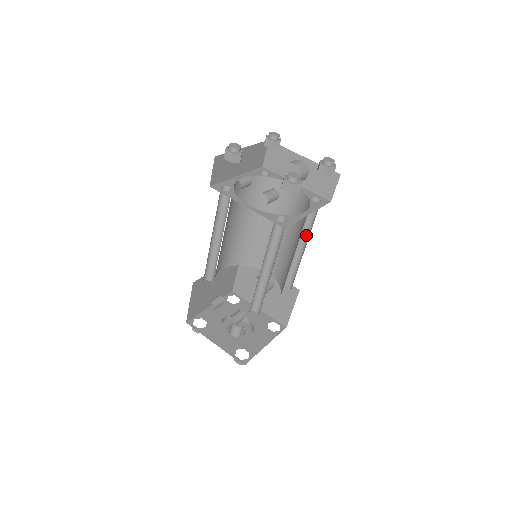
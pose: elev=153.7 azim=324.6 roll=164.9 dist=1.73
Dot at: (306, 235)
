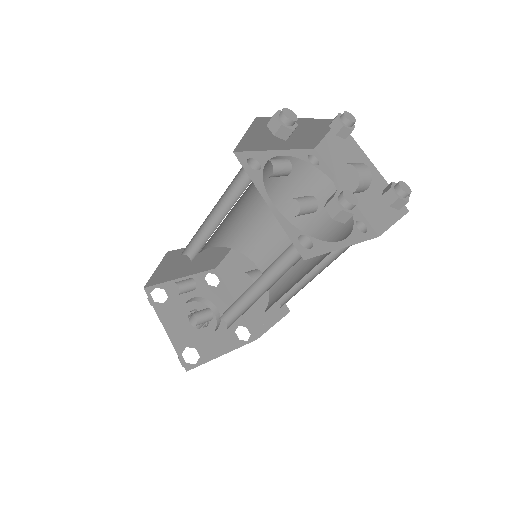
Dot at: (328, 259)
